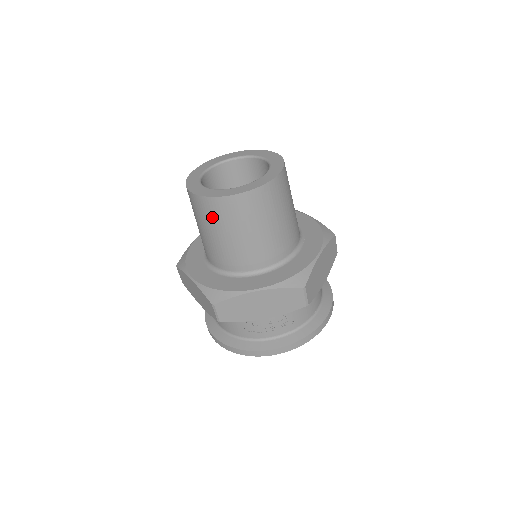
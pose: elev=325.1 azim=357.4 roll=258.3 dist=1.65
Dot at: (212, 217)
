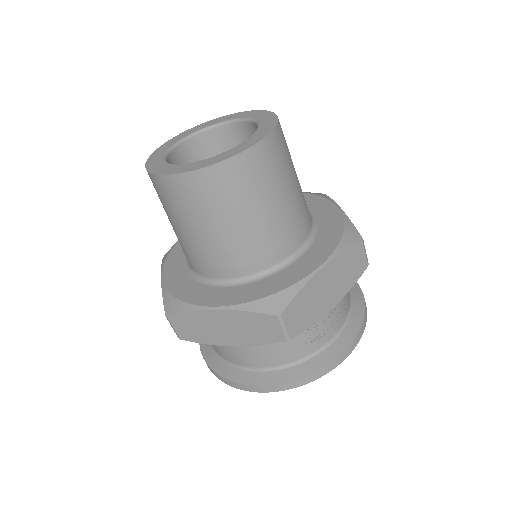
Dot at: (228, 194)
